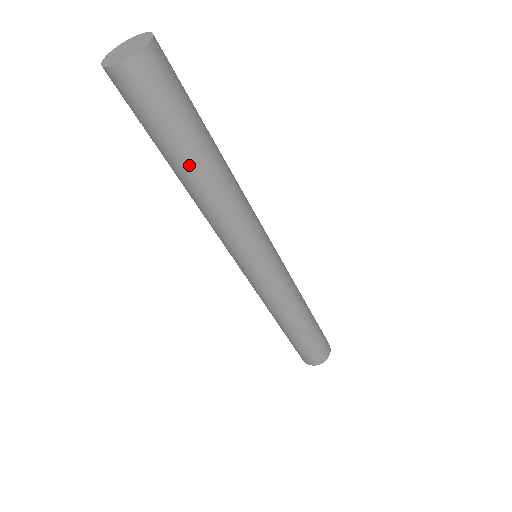
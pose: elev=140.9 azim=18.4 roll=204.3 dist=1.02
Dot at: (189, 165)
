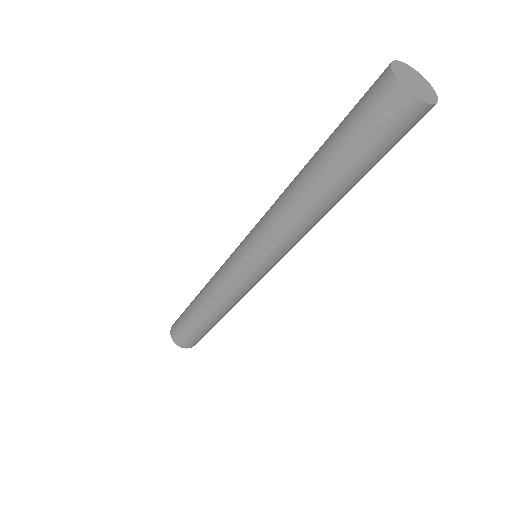
Dot at: (344, 188)
